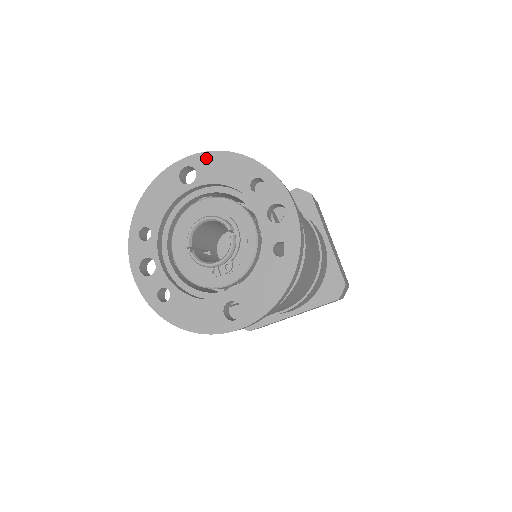
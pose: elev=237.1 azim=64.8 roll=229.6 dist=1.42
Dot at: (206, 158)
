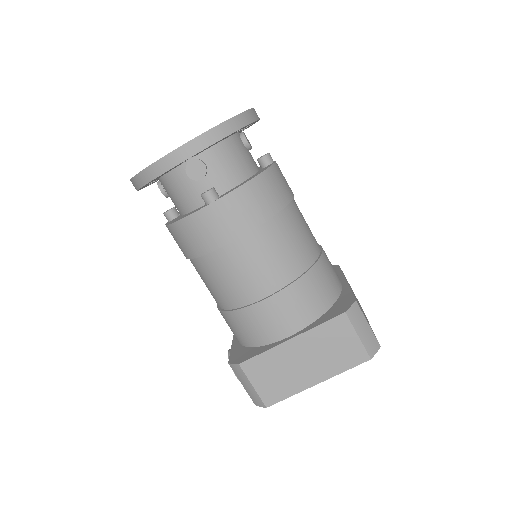
Dot at: occluded
